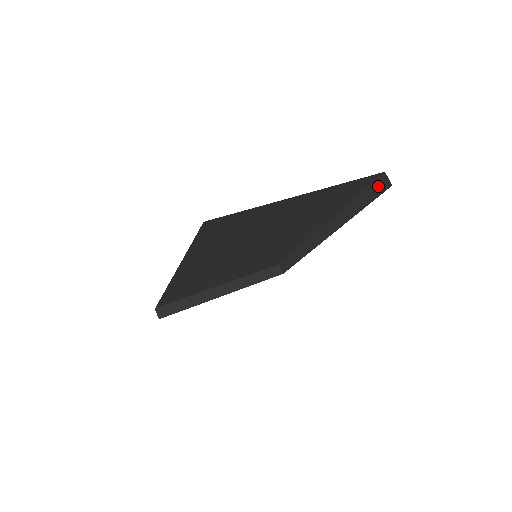
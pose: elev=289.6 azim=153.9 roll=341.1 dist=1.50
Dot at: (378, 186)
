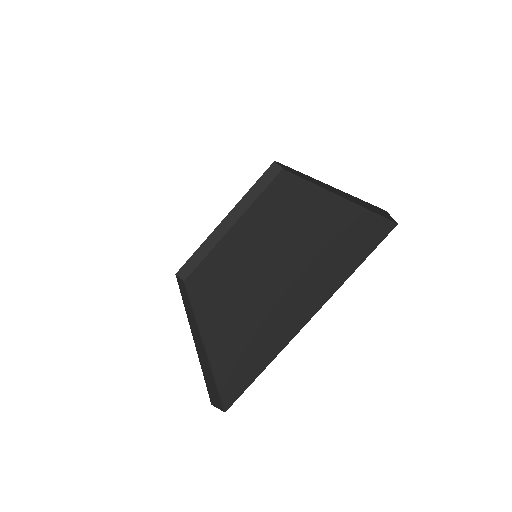
Dot at: (379, 211)
